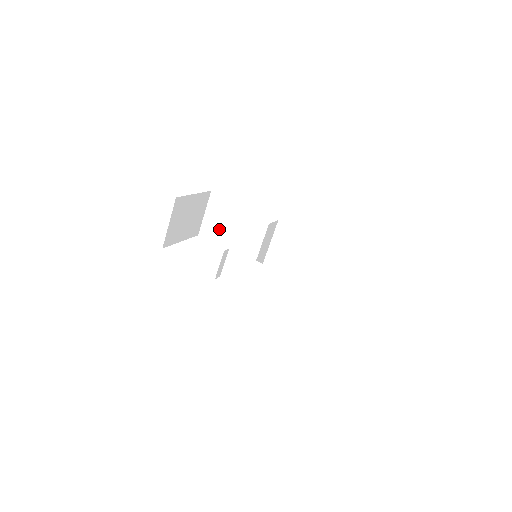
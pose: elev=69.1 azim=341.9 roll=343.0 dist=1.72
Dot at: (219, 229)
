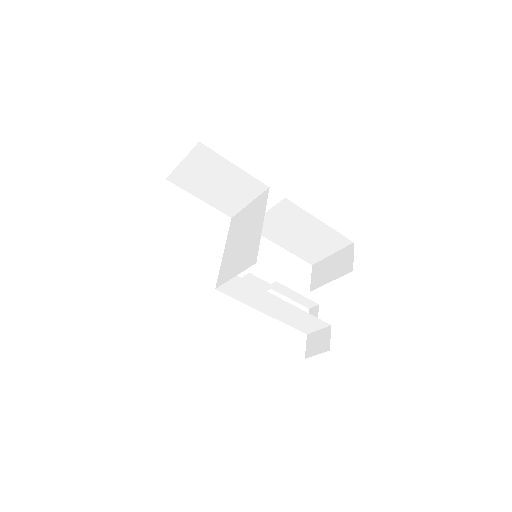
Dot at: (199, 182)
